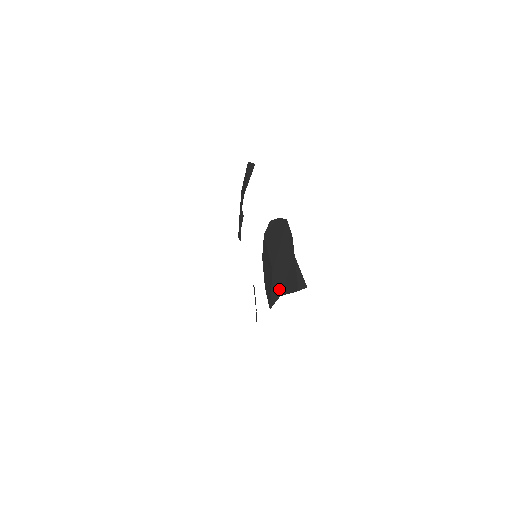
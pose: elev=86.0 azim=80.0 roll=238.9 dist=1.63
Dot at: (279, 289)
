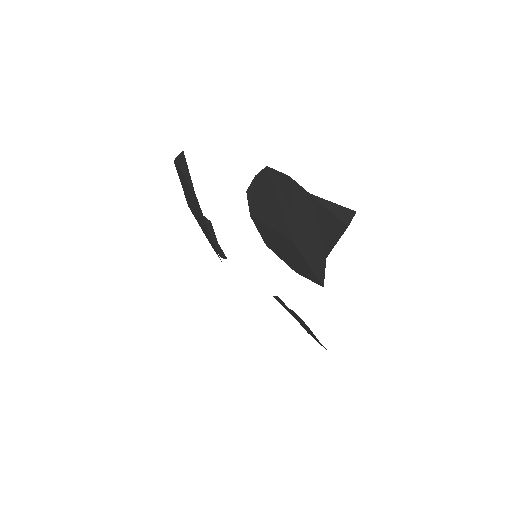
Dot at: (318, 252)
